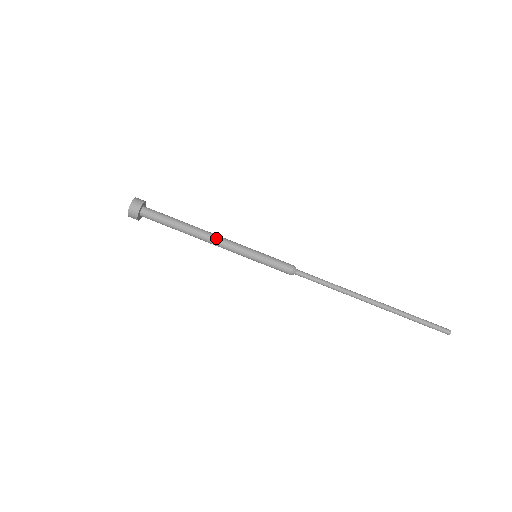
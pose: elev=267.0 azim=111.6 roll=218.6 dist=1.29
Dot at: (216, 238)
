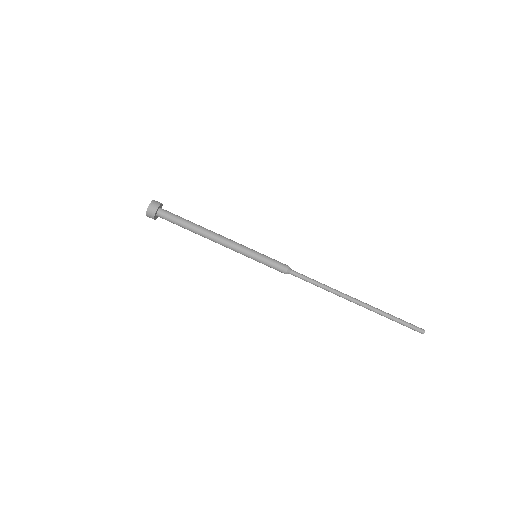
Dot at: (223, 237)
